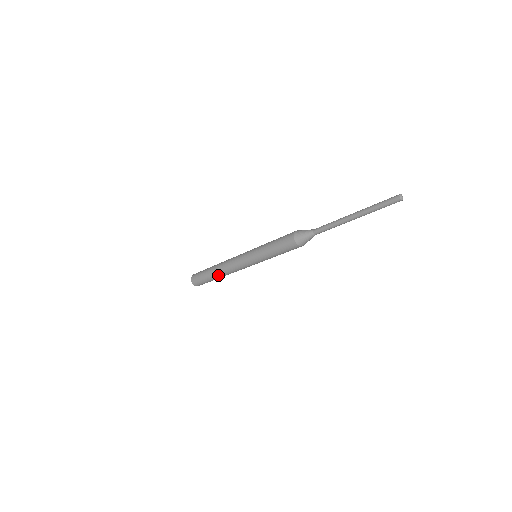
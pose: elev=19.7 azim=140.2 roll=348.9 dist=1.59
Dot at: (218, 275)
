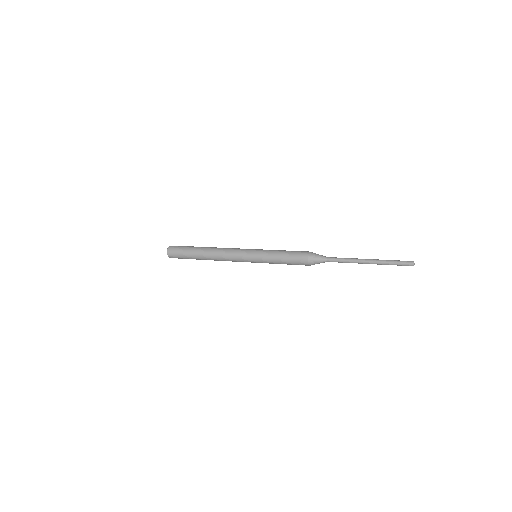
Dot at: occluded
